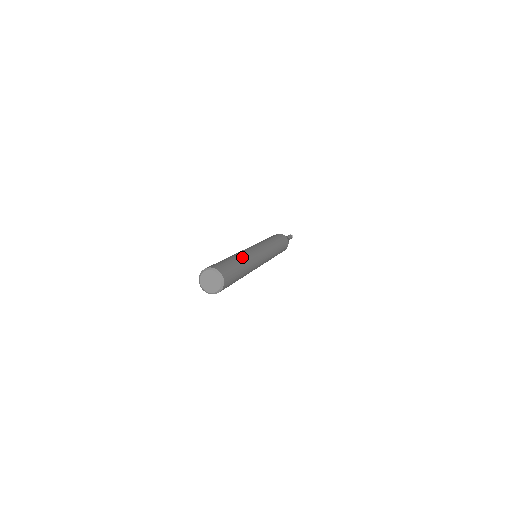
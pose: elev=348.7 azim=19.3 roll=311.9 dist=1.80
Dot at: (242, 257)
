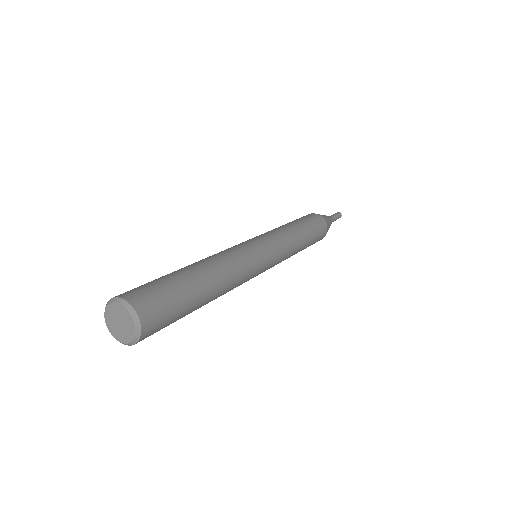
Dot at: (216, 277)
